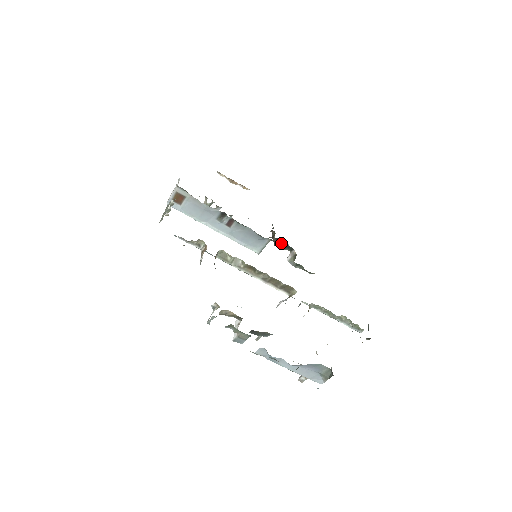
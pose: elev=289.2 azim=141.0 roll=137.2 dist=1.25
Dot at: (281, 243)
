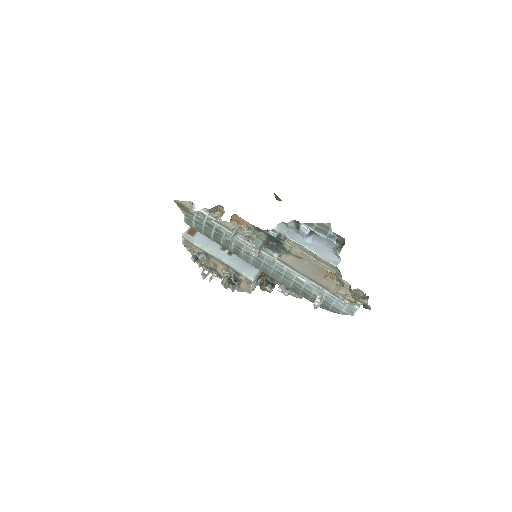
Dot at: occluded
